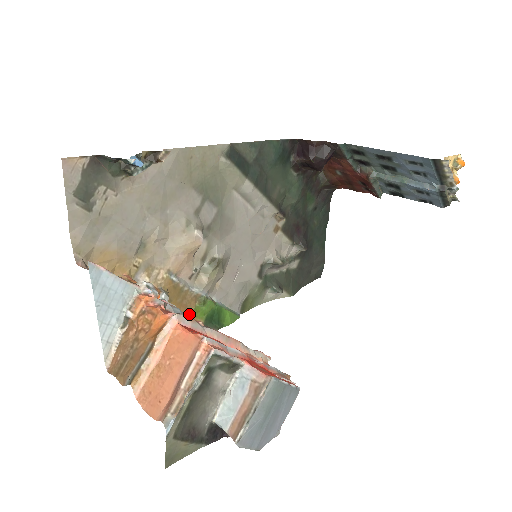
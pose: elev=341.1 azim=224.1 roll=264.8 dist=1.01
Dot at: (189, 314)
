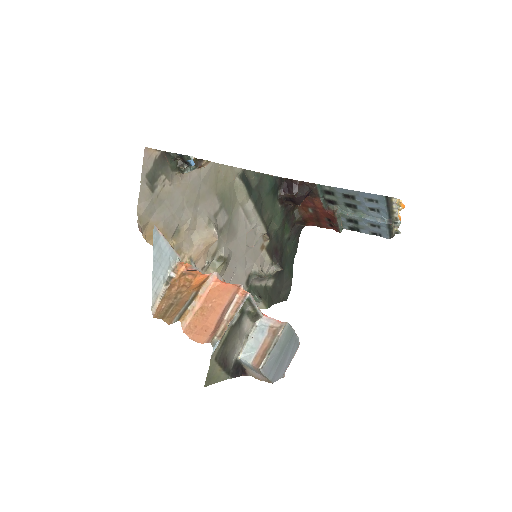
Dot at: occluded
